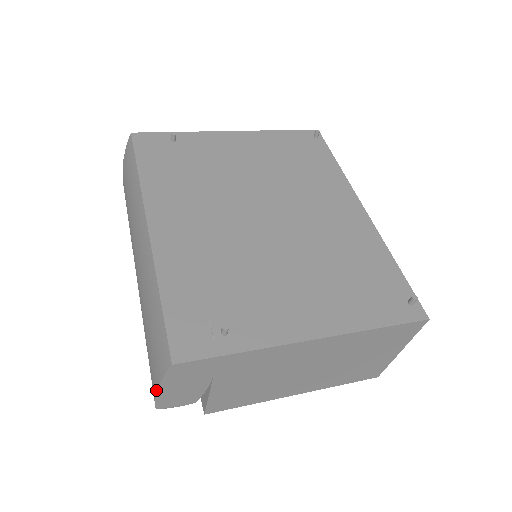
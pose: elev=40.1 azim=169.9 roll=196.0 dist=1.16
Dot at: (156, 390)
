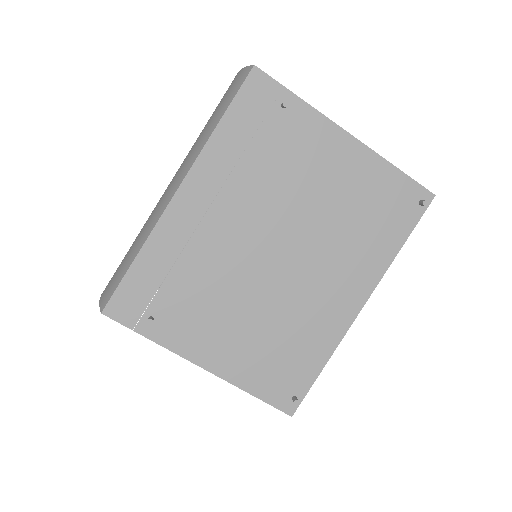
Dot at: (101, 296)
